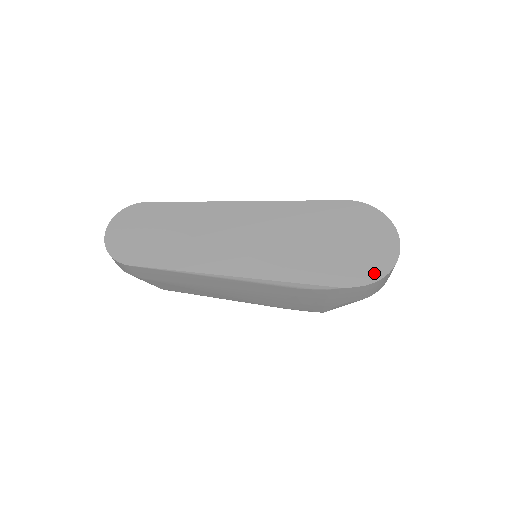
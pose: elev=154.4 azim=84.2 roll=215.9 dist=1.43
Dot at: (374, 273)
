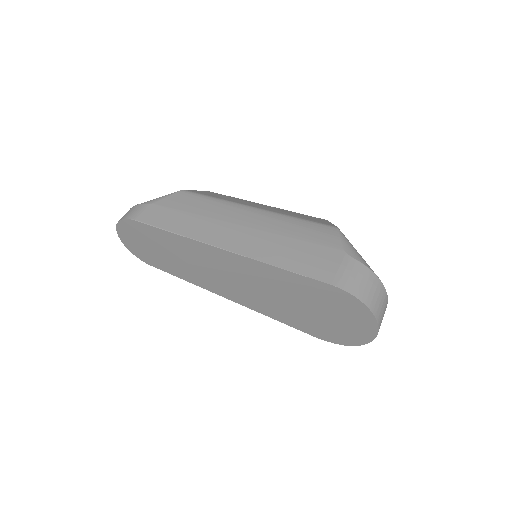
Dot at: (345, 341)
